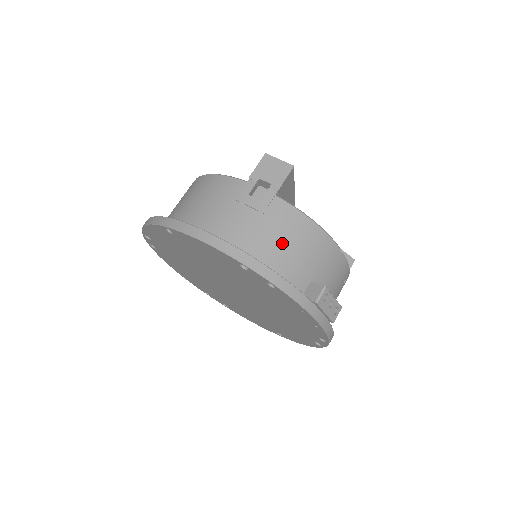
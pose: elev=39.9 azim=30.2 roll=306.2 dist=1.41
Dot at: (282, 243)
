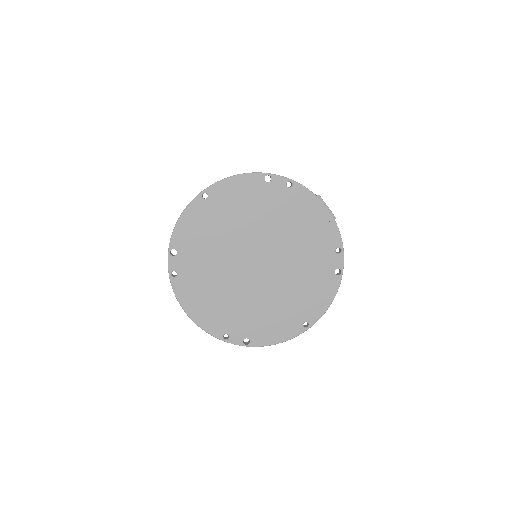
Dot at: occluded
